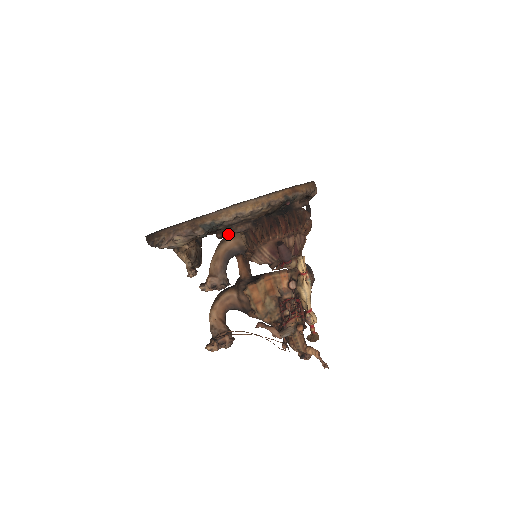
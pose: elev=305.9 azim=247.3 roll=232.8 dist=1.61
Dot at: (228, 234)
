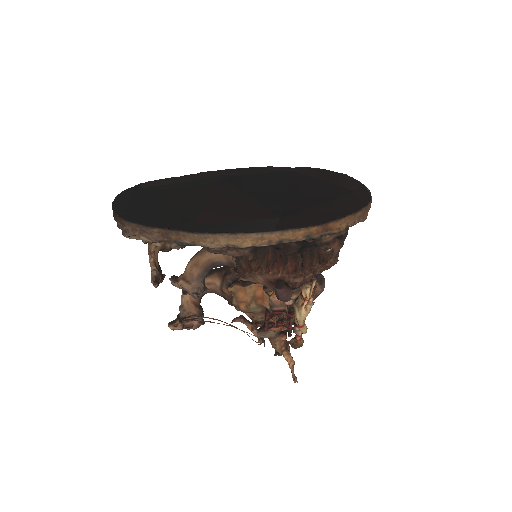
Dot at: (214, 253)
